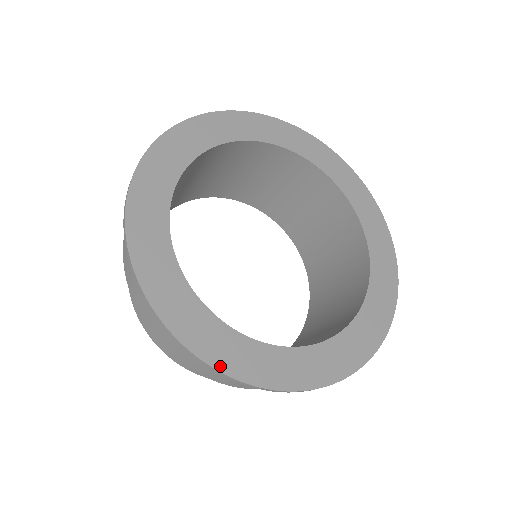
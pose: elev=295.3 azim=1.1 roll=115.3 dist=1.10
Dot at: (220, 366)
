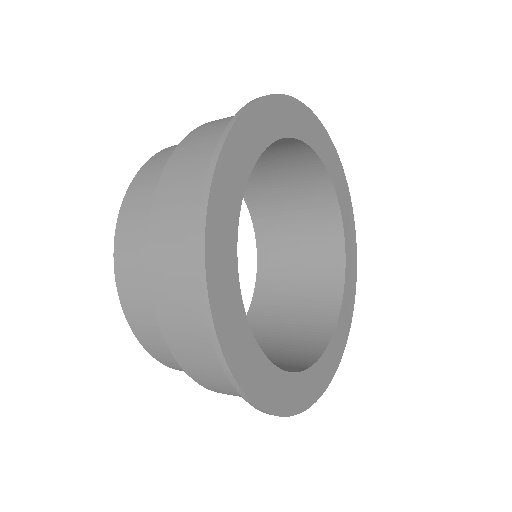
Dot at: (260, 402)
